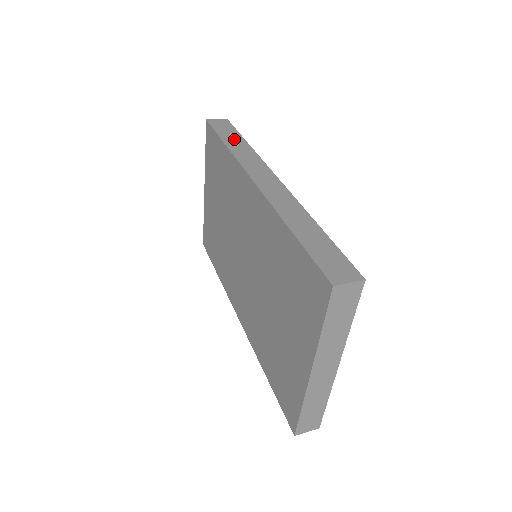
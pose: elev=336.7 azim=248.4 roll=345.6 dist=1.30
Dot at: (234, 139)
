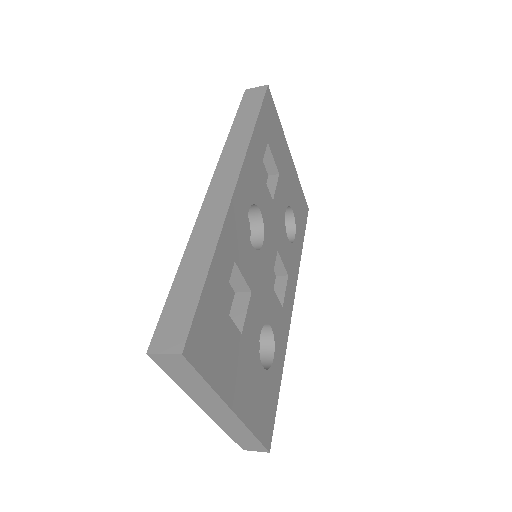
Dot at: (245, 121)
